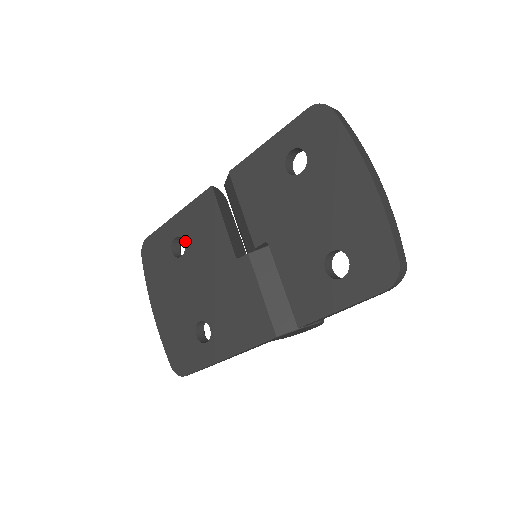
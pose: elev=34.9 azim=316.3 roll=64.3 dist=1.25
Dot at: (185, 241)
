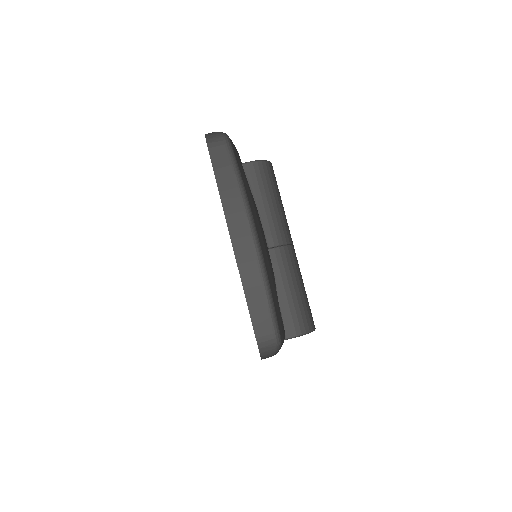
Dot at: occluded
